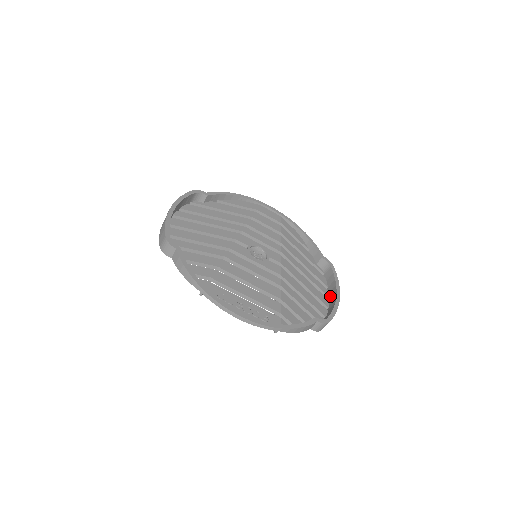
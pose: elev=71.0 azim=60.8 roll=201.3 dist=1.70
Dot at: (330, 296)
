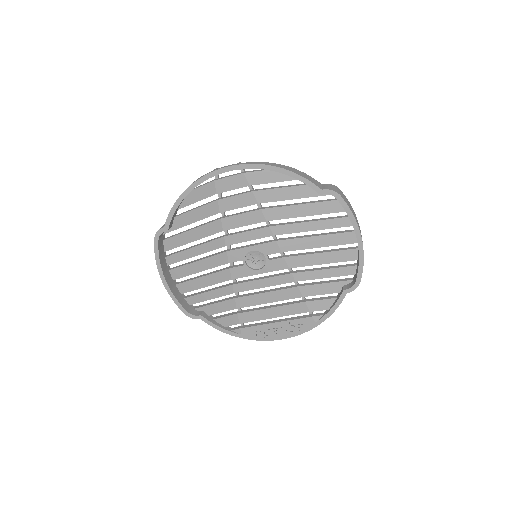
Dot at: occluded
